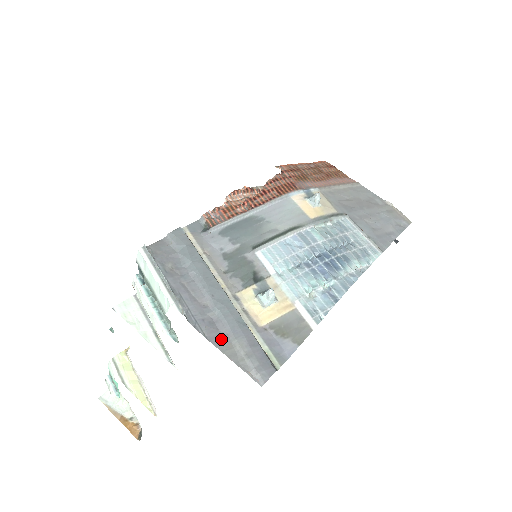
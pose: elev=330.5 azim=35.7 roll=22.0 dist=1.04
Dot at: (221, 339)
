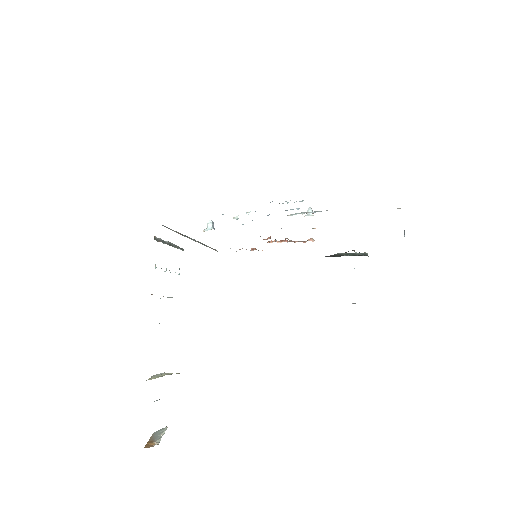
Dot at: occluded
